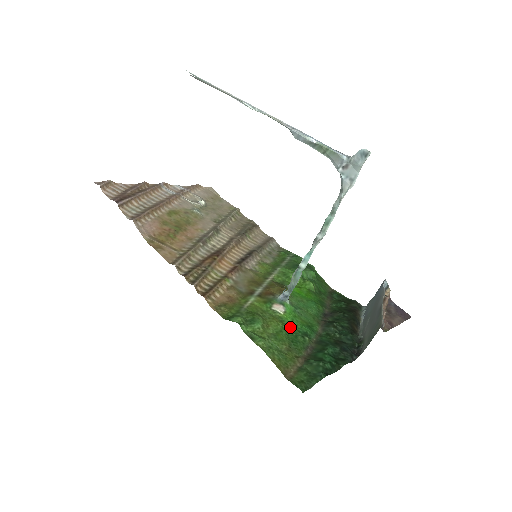
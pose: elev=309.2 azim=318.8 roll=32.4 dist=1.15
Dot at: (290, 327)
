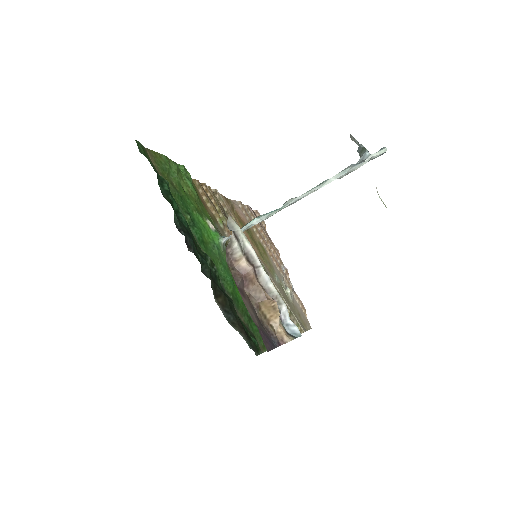
Dot at: (195, 213)
